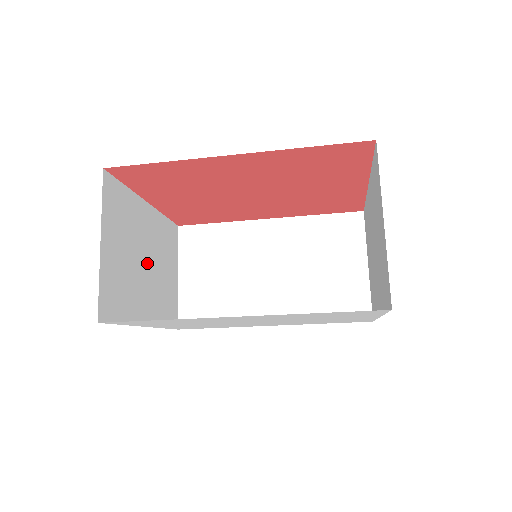
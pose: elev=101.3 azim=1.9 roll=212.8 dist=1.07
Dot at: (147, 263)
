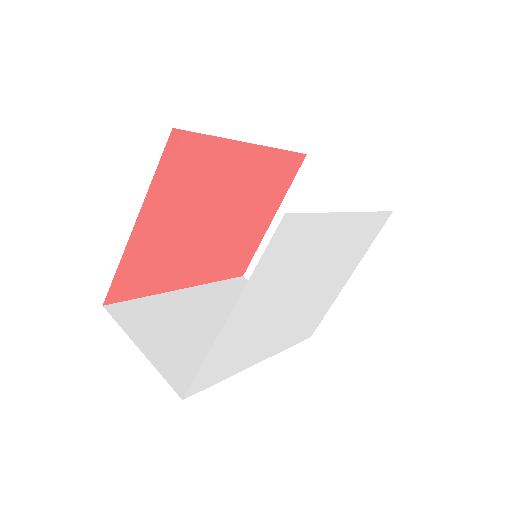
Dot at: occluded
